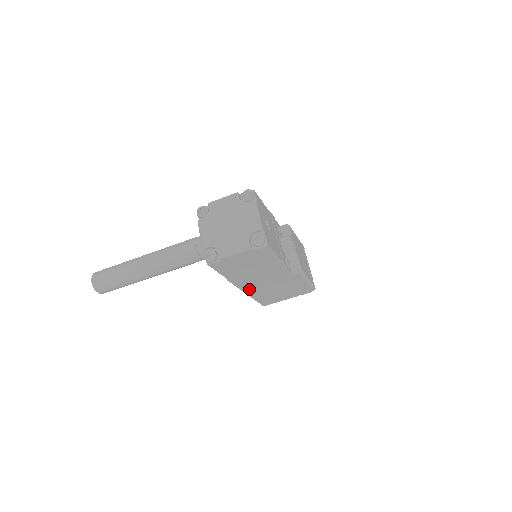
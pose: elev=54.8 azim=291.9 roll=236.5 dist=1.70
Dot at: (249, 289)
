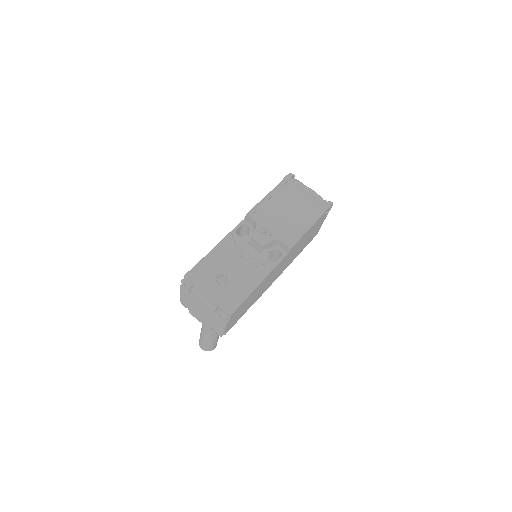
Dot at: (280, 273)
